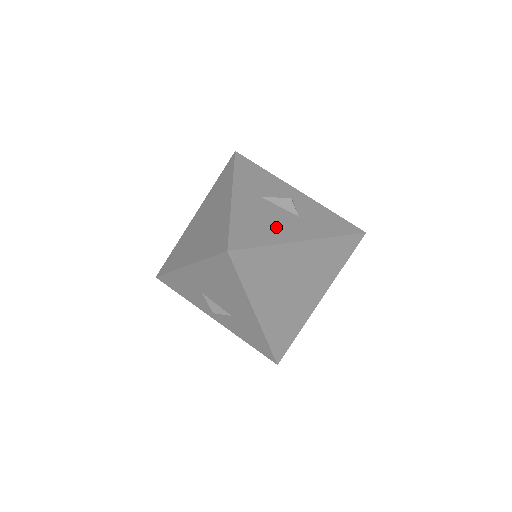
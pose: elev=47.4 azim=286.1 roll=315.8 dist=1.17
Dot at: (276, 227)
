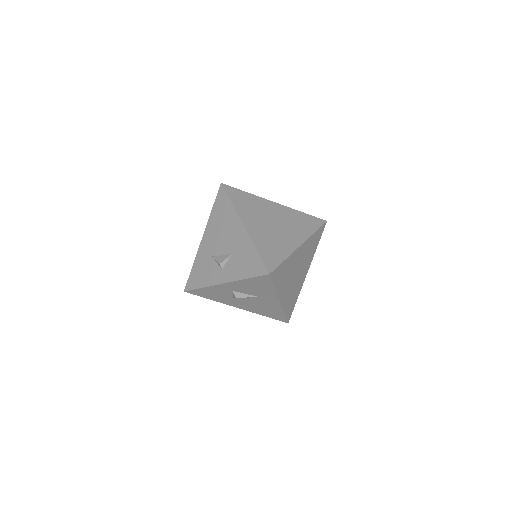
Dot at: occluded
